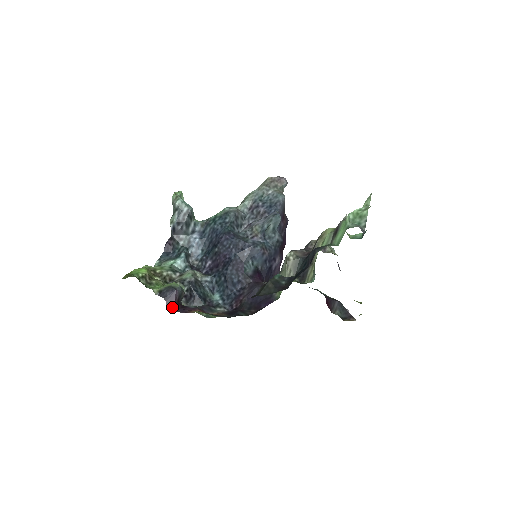
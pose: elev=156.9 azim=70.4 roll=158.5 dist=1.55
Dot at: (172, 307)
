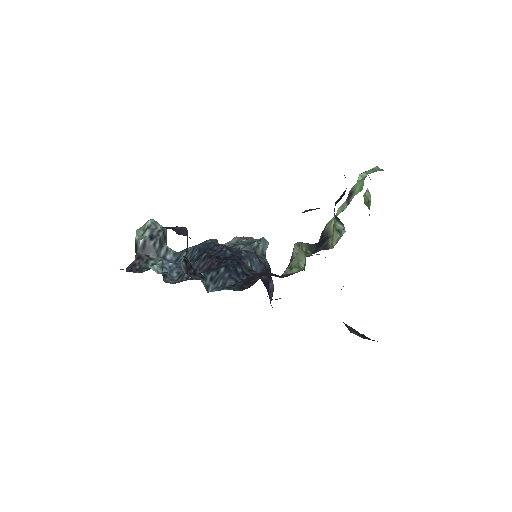
Dot at: (185, 235)
